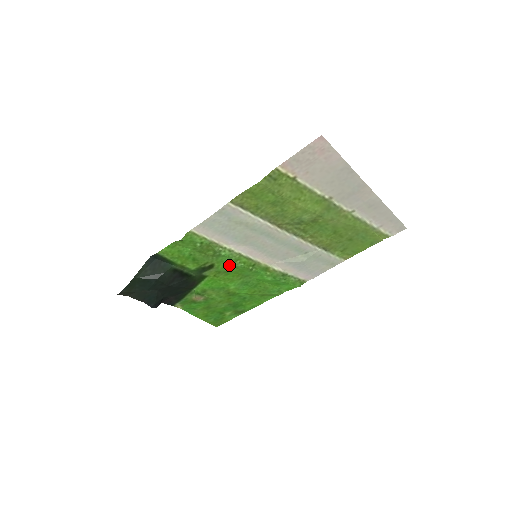
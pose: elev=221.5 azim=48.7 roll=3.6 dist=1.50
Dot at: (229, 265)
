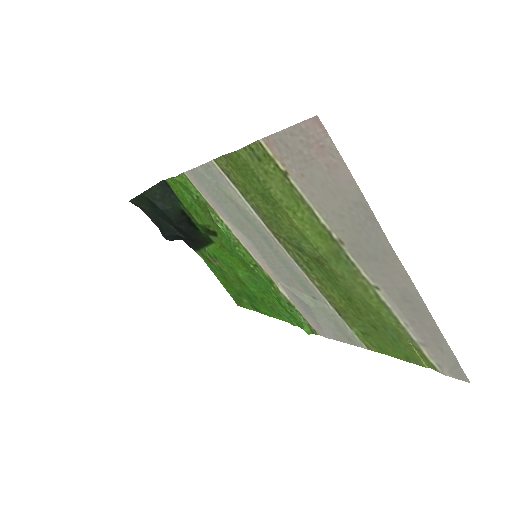
Dot at: (231, 245)
